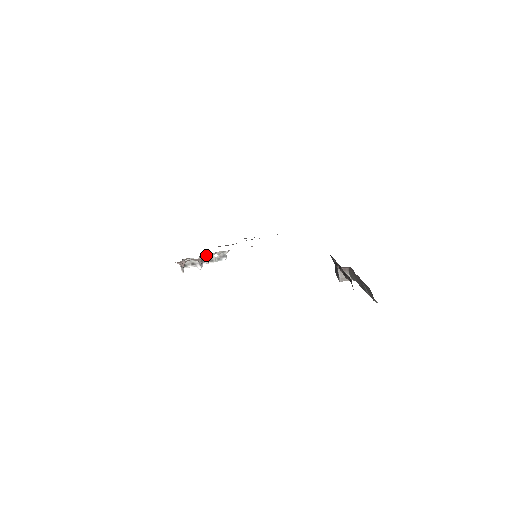
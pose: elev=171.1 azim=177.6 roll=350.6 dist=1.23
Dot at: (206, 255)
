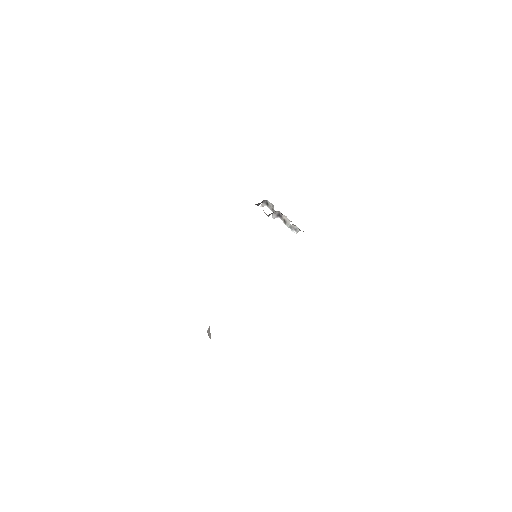
Dot at: occluded
